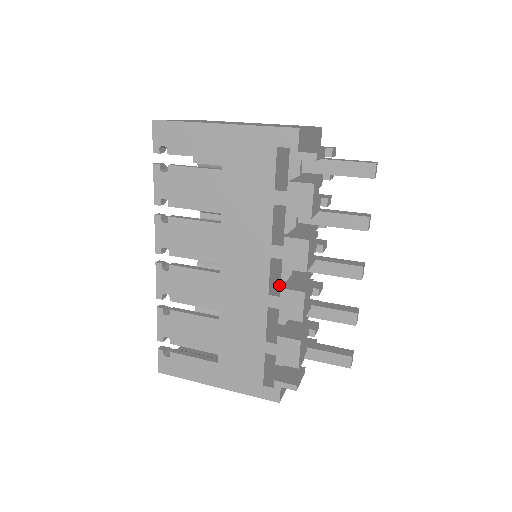
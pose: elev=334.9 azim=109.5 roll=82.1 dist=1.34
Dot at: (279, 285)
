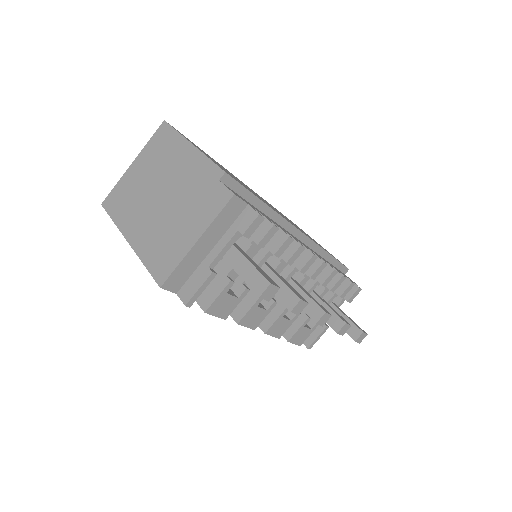
Dot at: occluded
